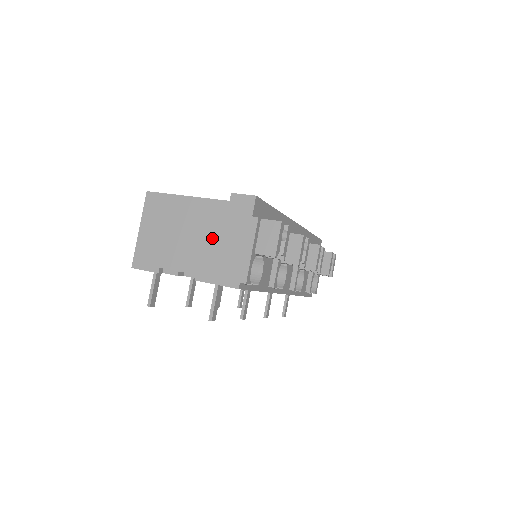
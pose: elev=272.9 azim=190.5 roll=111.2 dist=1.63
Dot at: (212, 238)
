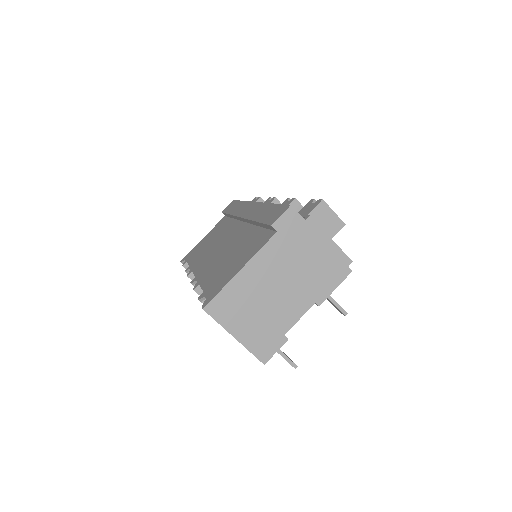
Dot at: (296, 269)
